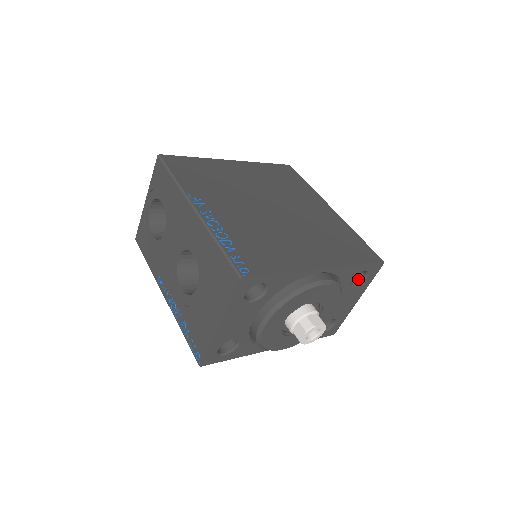
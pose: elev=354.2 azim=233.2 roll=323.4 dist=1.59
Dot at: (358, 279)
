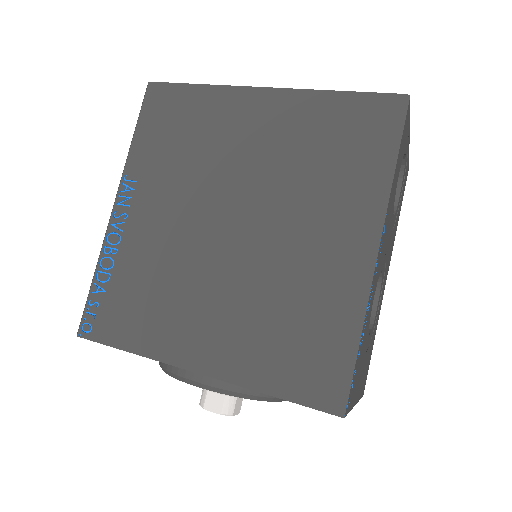
Dot at: occluded
